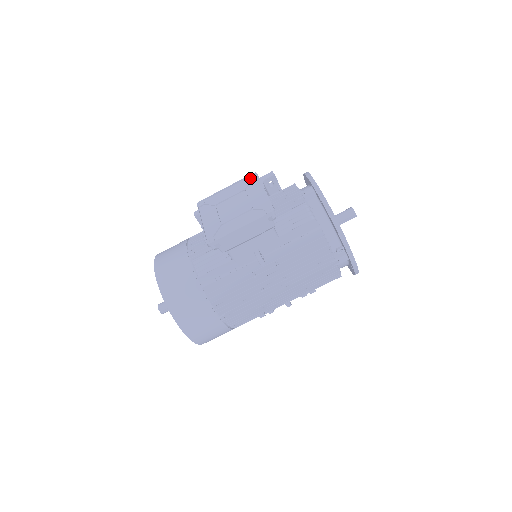
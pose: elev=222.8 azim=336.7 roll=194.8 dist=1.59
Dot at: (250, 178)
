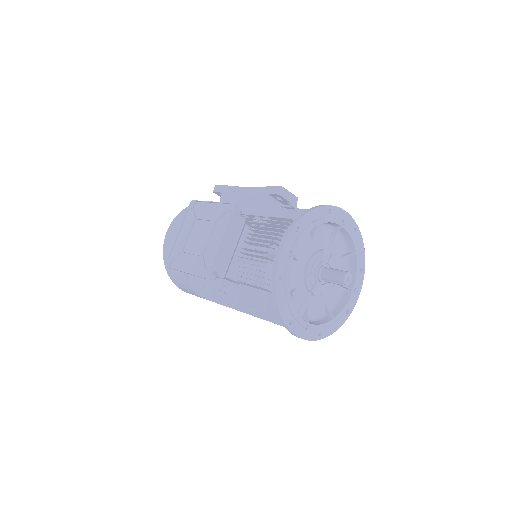
Dot at: (229, 207)
